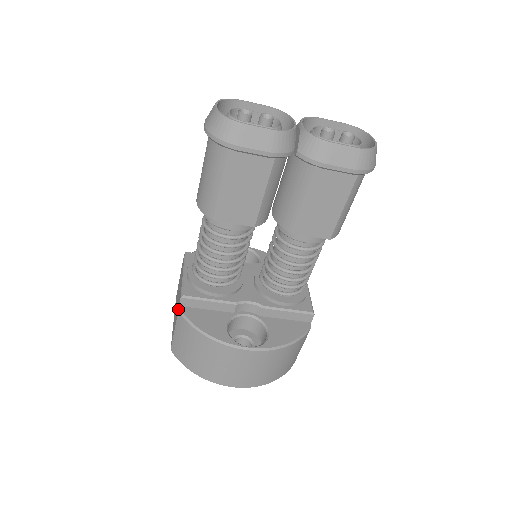
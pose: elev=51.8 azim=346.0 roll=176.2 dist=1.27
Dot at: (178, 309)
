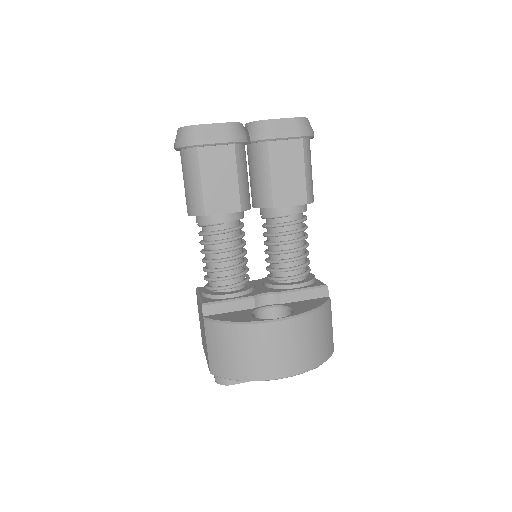
Dot at: (203, 318)
